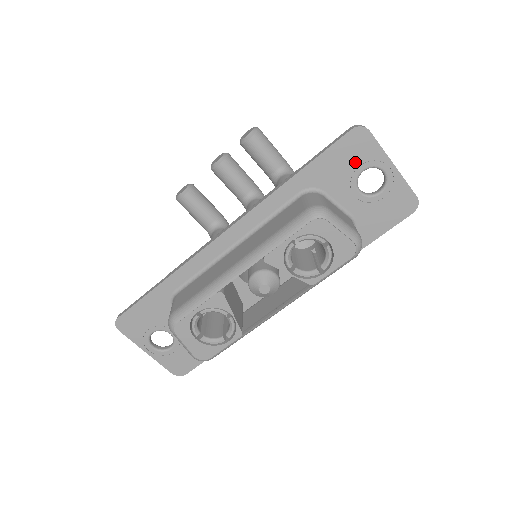
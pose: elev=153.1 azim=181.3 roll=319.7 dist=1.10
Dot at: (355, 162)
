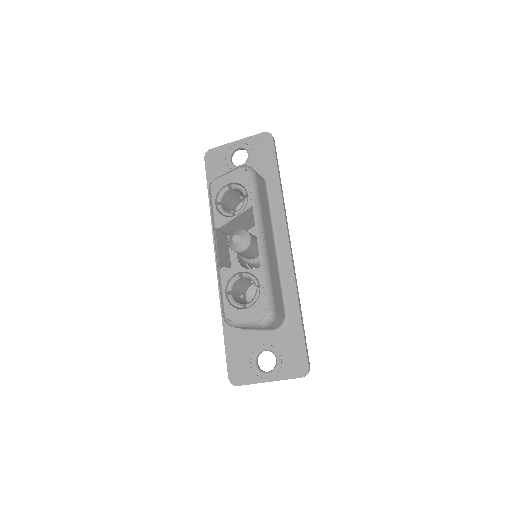
Dot at: (222, 162)
